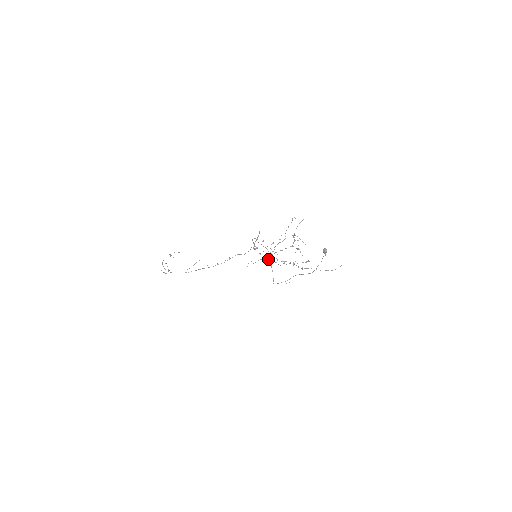
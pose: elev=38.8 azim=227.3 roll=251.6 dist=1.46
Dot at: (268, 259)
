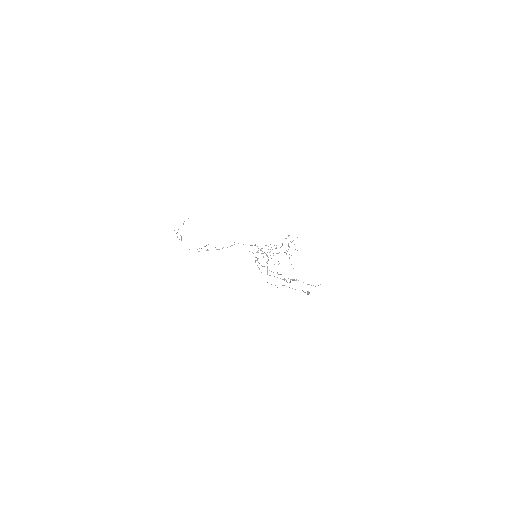
Dot at: occluded
